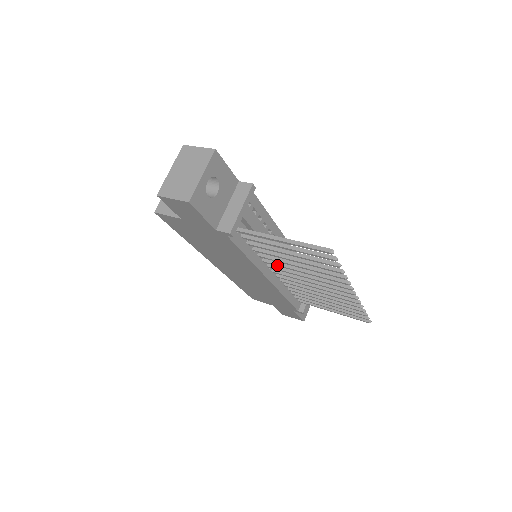
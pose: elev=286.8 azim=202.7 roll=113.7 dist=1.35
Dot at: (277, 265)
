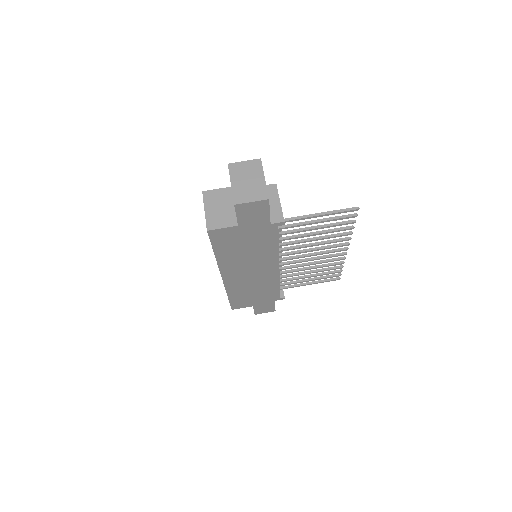
Dot at: (291, 249)
